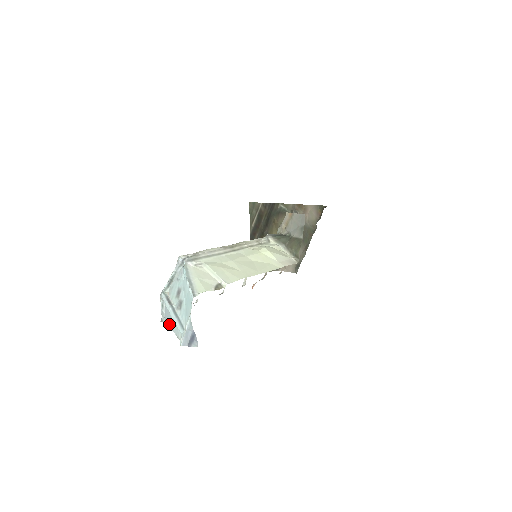
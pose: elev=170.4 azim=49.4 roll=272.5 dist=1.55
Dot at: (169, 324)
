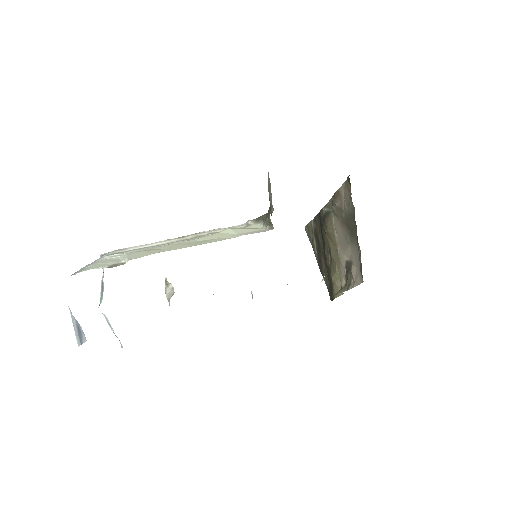
Dot at: occluded
